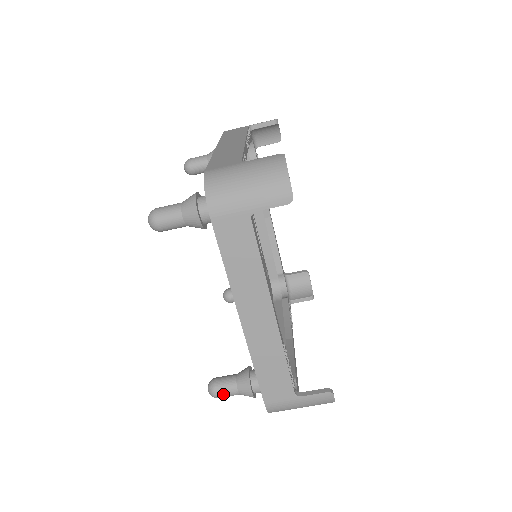
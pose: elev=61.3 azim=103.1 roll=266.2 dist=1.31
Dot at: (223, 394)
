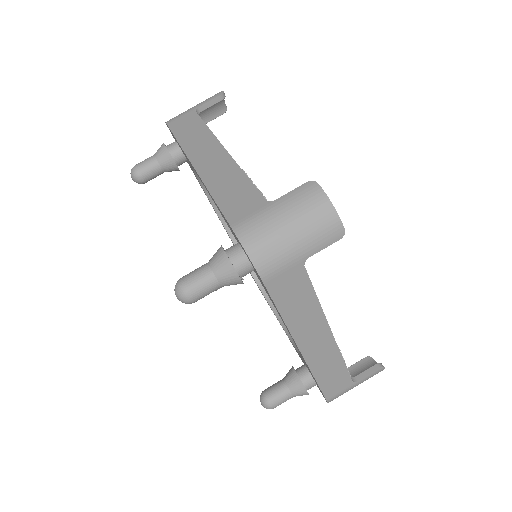
Dot at: (190, 278)
